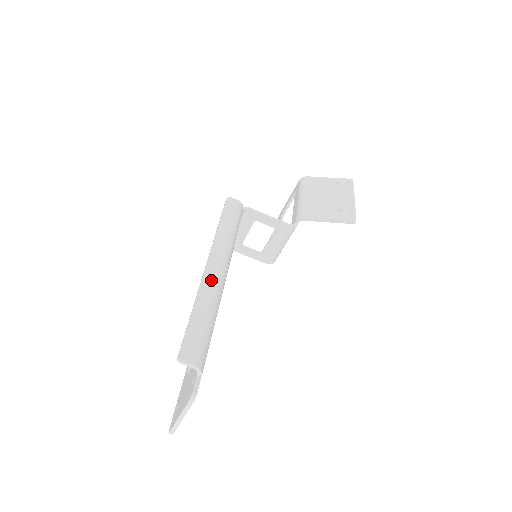
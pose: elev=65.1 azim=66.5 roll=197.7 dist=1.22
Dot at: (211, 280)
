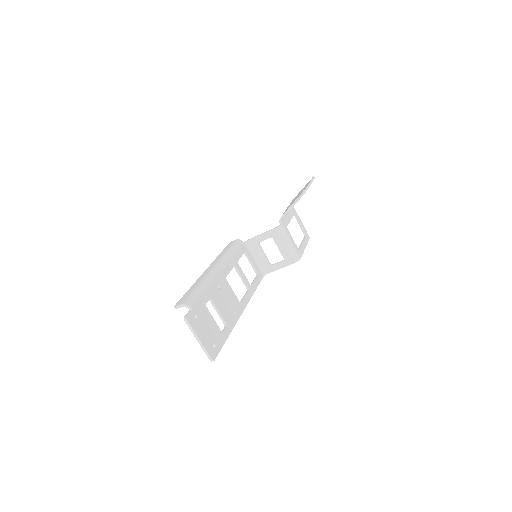
Dot at: (204, 274)
